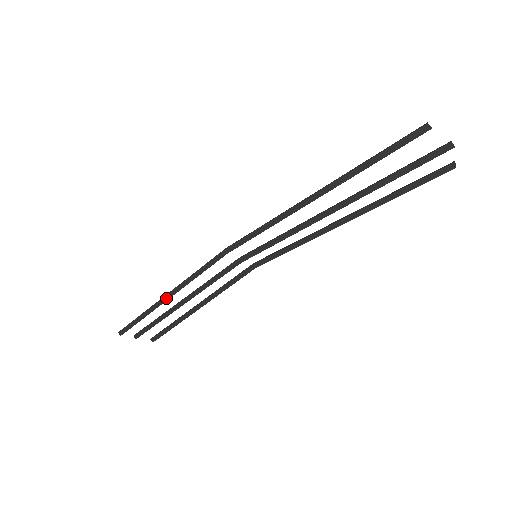
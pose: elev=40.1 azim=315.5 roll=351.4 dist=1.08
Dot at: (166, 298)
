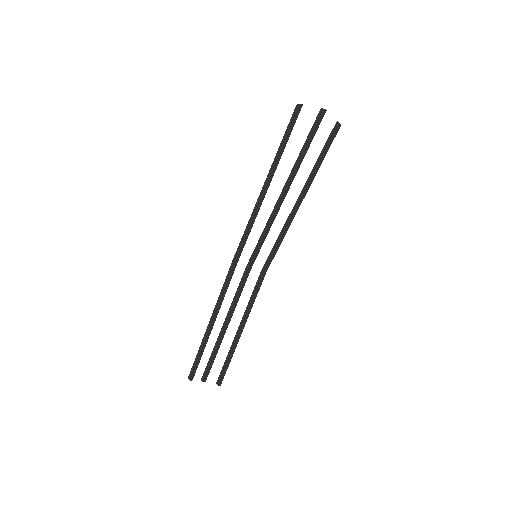
Dot at: (210, 324)
